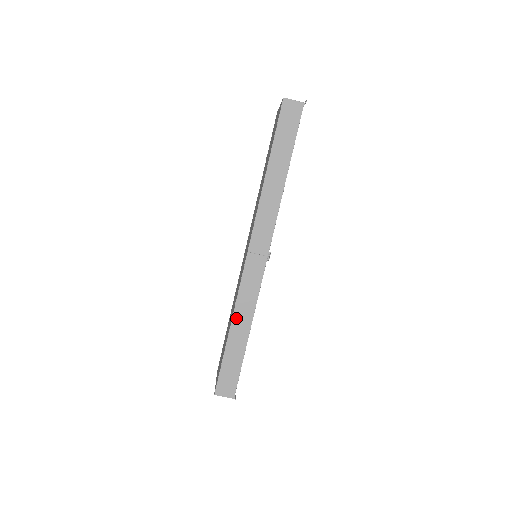
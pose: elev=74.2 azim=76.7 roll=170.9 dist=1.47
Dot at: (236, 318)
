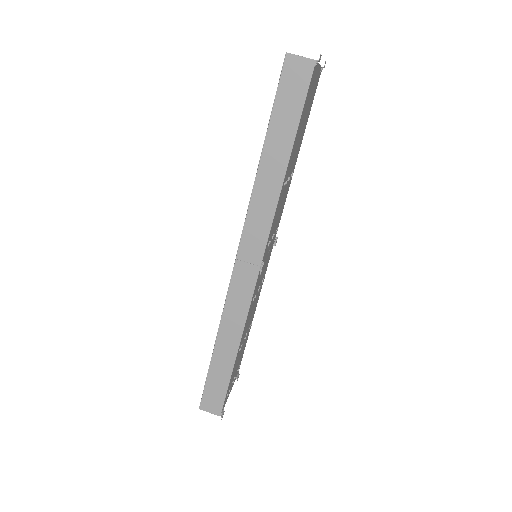
Dot at: (222, 333)
